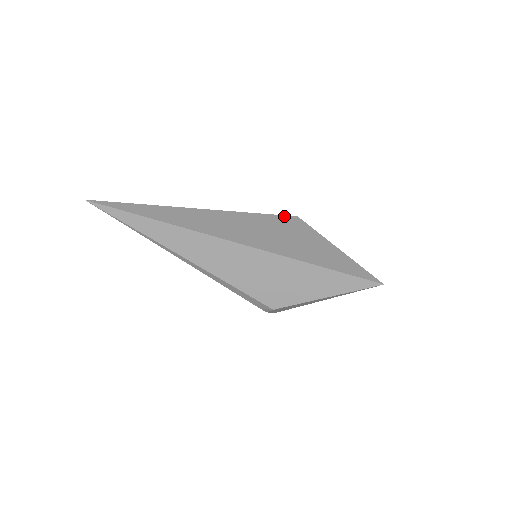
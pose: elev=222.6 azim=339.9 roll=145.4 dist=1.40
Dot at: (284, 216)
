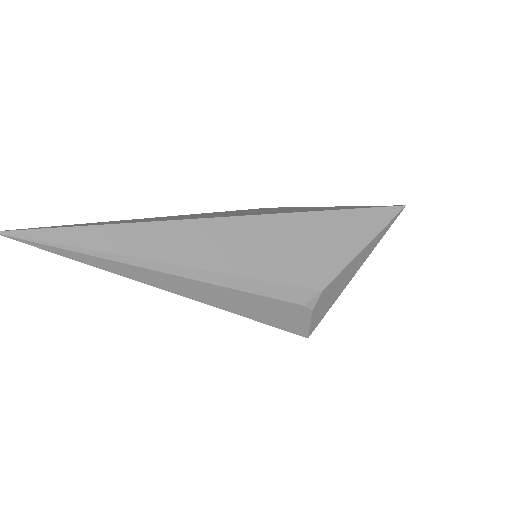
Dot at: occluded
